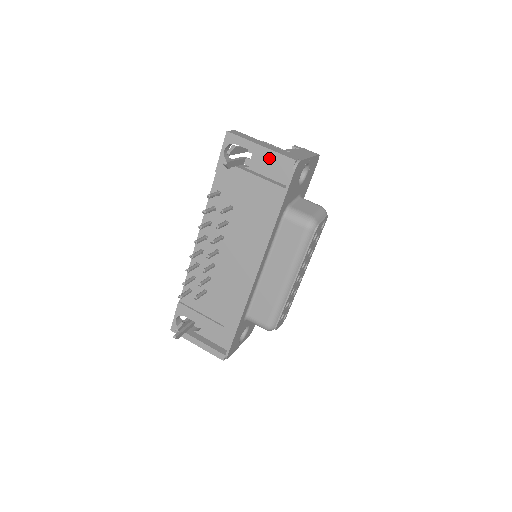
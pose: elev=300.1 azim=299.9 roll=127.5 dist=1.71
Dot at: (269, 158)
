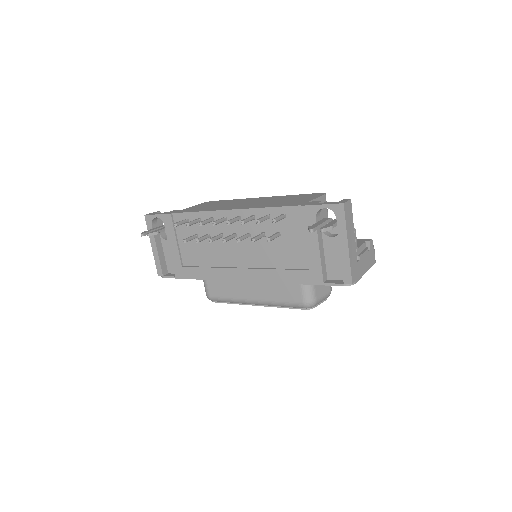
Dot at: (341, 258)
